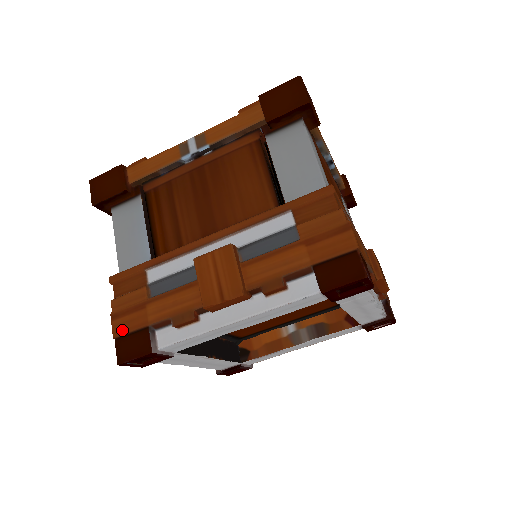
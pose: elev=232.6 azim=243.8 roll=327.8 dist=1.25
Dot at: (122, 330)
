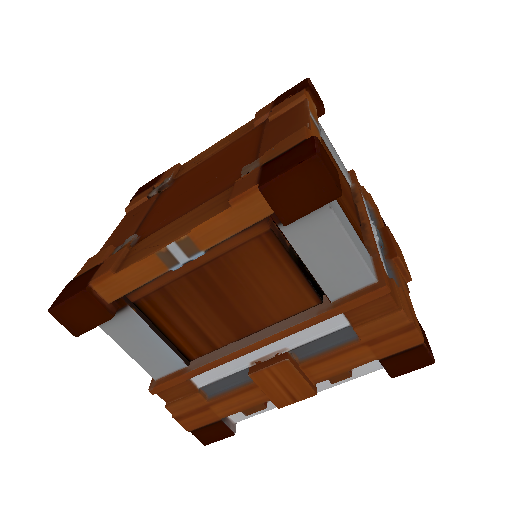
Dot at: (194, 426)
